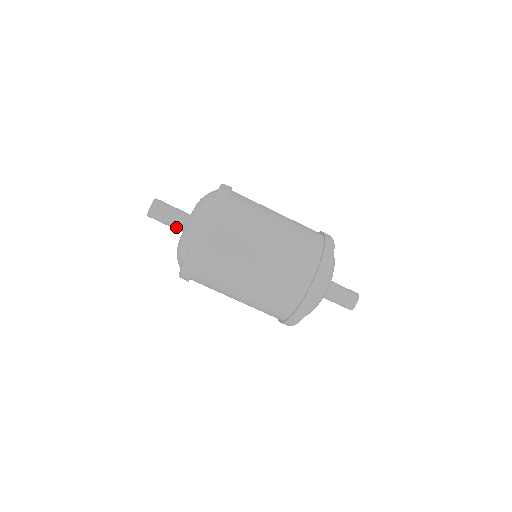
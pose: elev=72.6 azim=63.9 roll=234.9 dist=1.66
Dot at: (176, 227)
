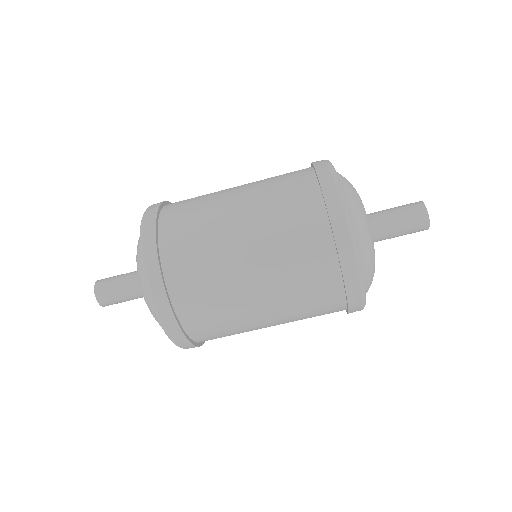
Dot at: (141, 296)
